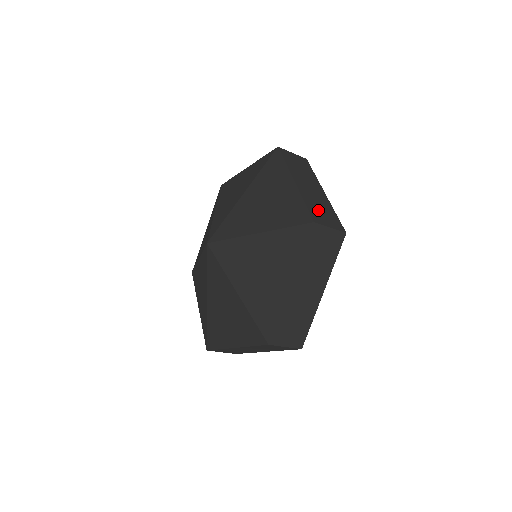
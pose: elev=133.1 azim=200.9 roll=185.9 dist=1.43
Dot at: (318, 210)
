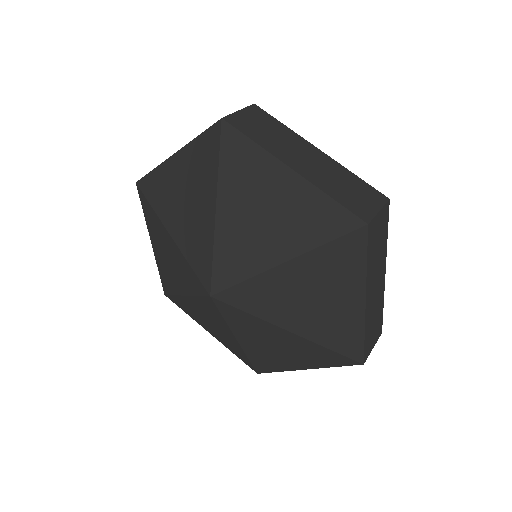
Dot at: (348, 195)
